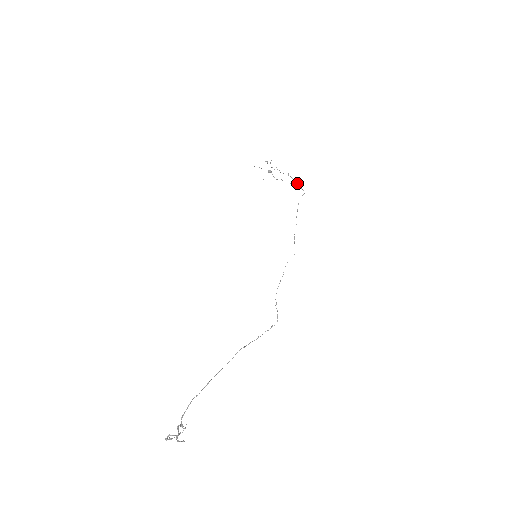
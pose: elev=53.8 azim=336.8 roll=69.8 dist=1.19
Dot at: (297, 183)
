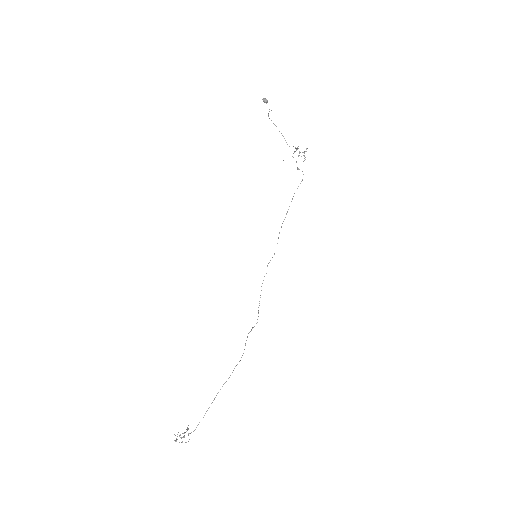
Dot at: occluded
